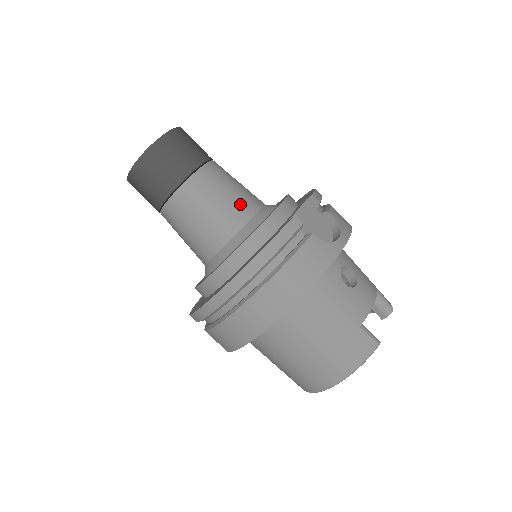
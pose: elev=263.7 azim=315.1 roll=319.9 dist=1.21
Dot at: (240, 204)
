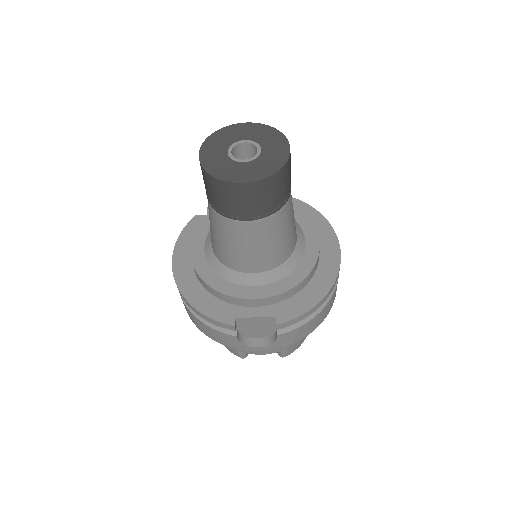
Dot at: (244, 261)
